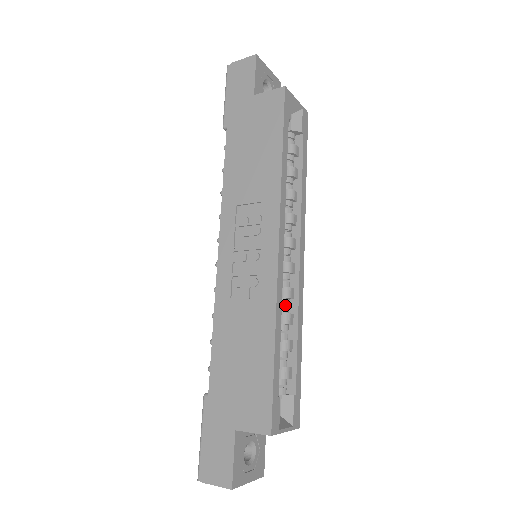
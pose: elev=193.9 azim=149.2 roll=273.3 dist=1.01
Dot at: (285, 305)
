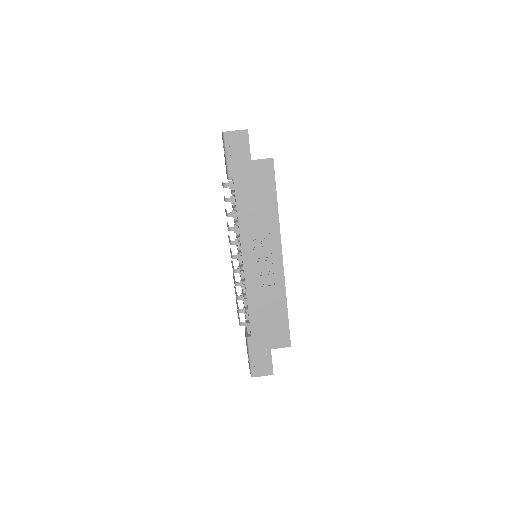
Dot at: occluded
